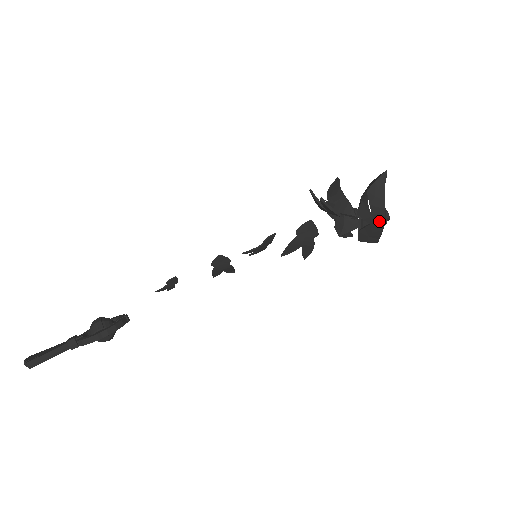
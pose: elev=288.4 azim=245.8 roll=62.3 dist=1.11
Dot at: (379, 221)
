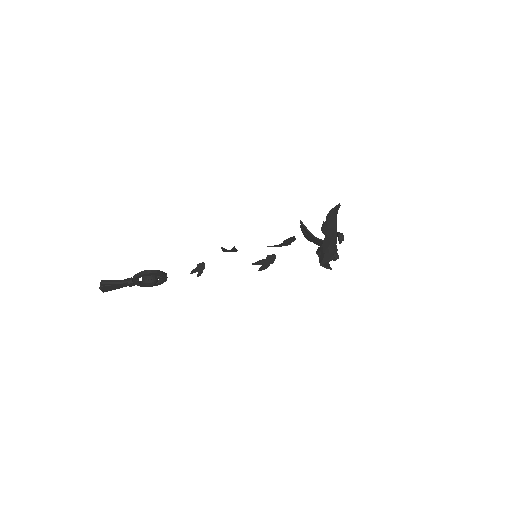
Dot at: (333, 233)
